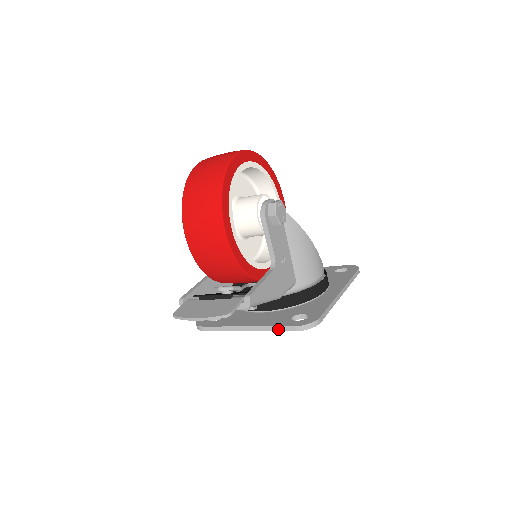
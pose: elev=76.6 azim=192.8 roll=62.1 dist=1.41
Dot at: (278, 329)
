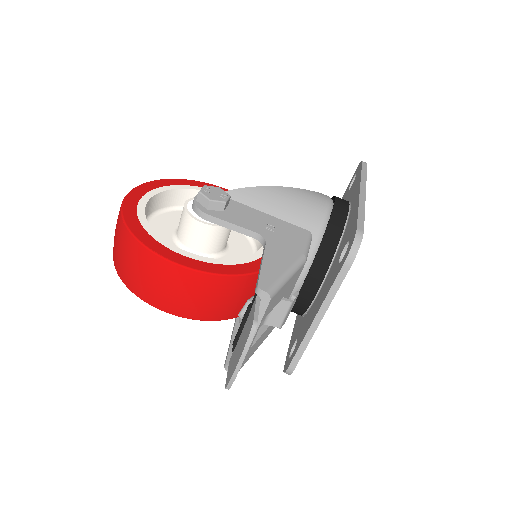
Dot at: (337, 286)
